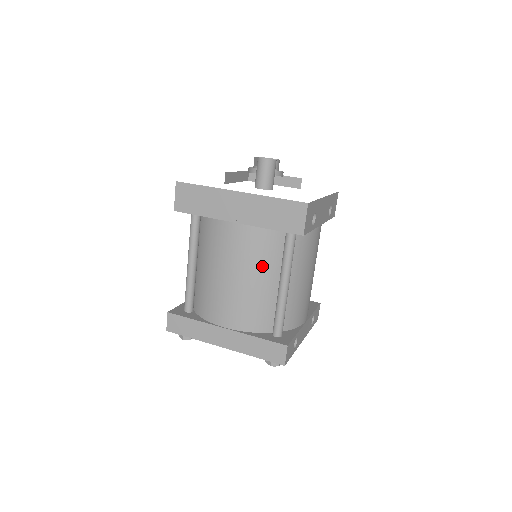
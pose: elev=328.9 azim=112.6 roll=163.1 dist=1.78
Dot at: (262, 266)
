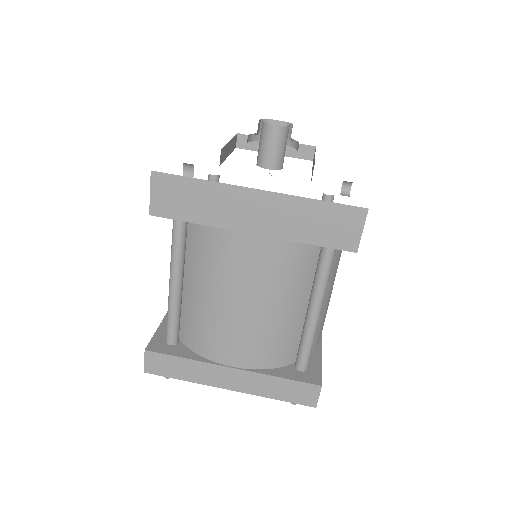
Dot at: (287, 289)
